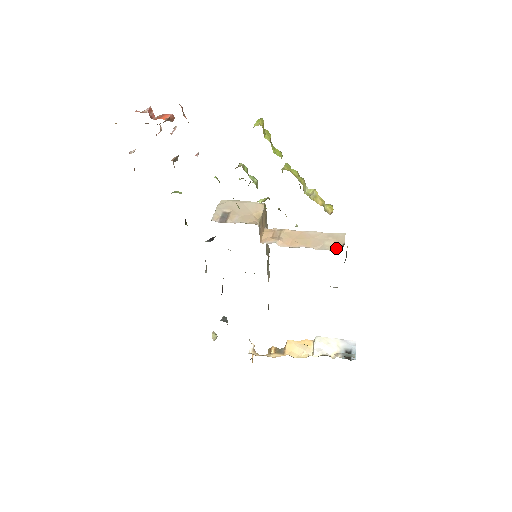
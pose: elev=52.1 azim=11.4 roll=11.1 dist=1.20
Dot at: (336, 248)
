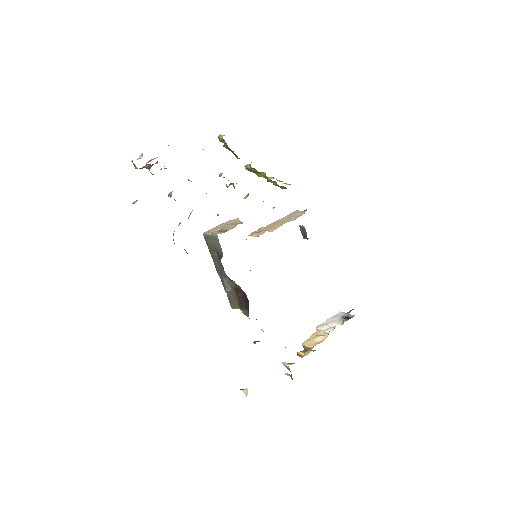
Dot at: occluded
